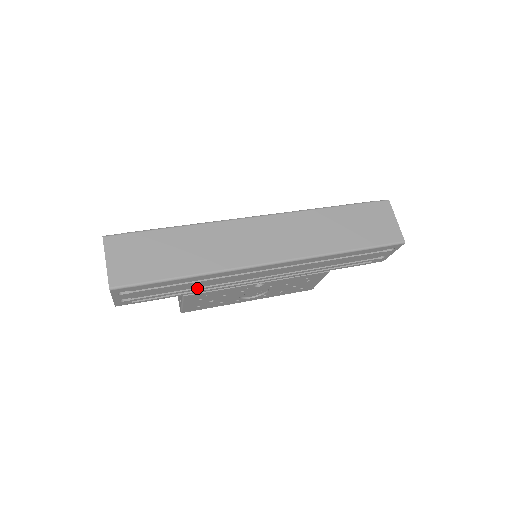
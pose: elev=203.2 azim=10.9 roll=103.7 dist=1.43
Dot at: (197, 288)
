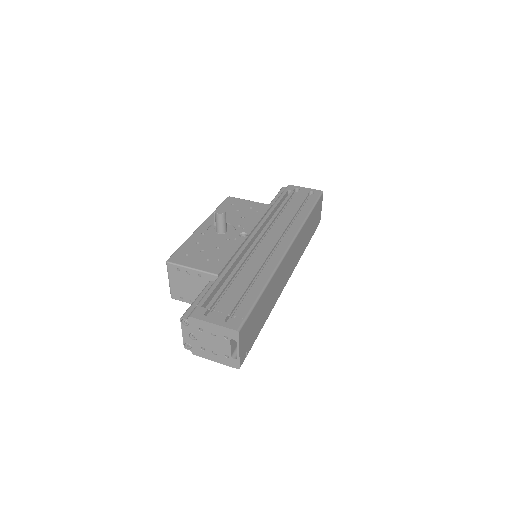
Dot at: occluded
